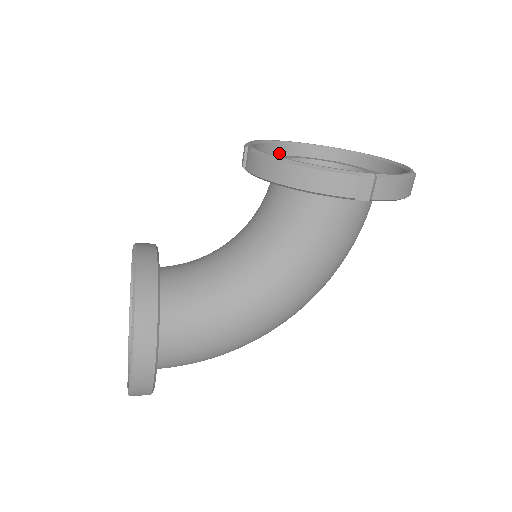
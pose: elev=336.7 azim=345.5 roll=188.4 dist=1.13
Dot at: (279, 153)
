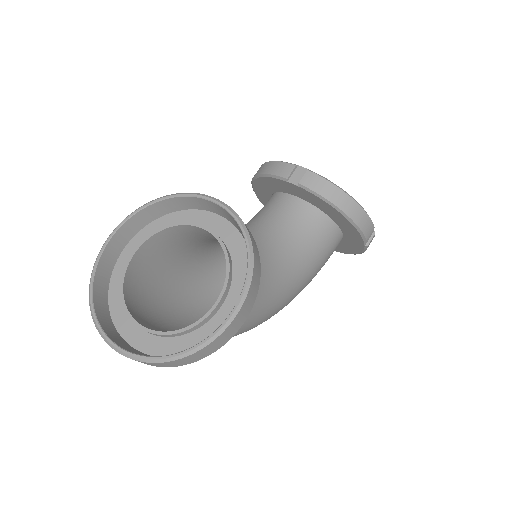
Dot at: occluded
